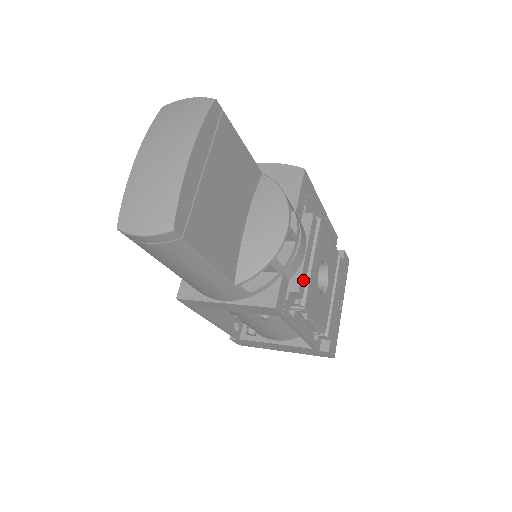
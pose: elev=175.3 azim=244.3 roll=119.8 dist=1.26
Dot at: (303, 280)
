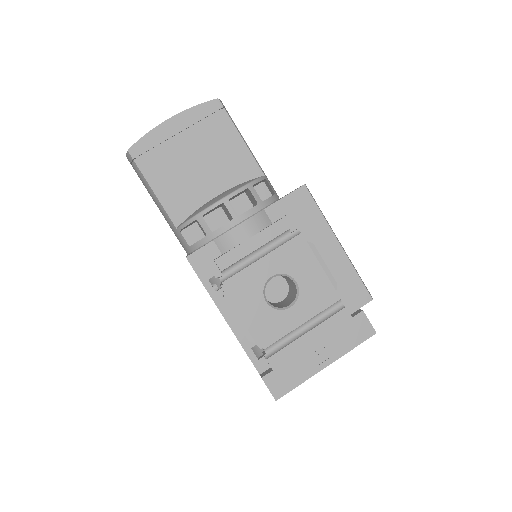
Dot at: (230, 258)
